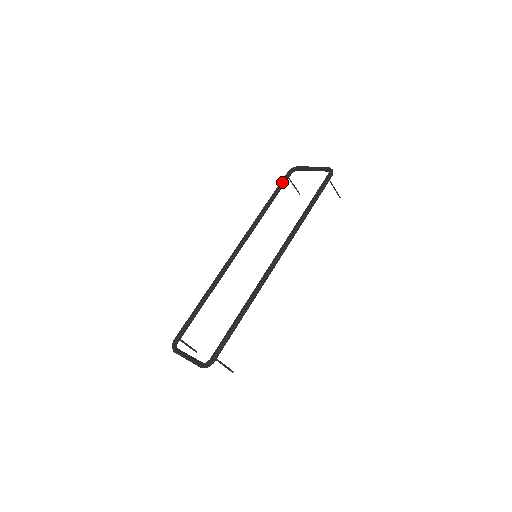
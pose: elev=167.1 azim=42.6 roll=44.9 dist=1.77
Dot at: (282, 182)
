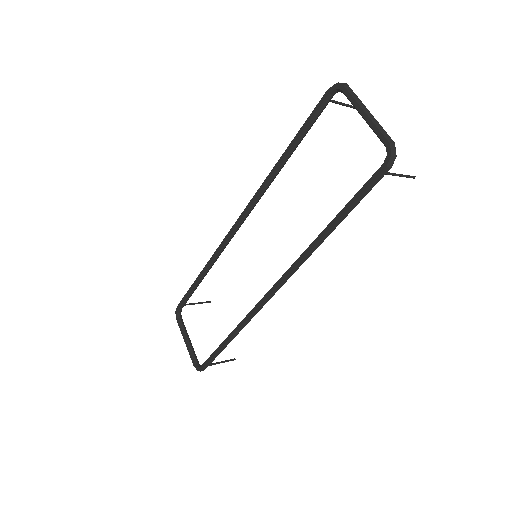
Dot at: (312, 116)
